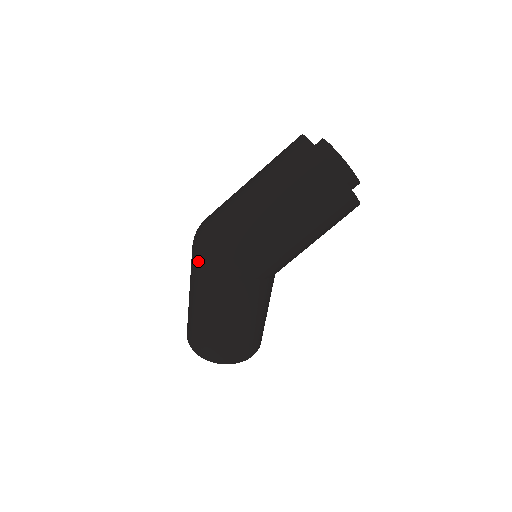
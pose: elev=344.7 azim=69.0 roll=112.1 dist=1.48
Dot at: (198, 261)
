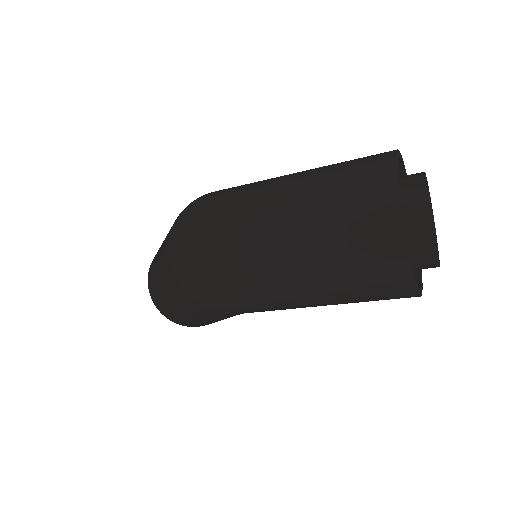
Dot at: (170, 269)
